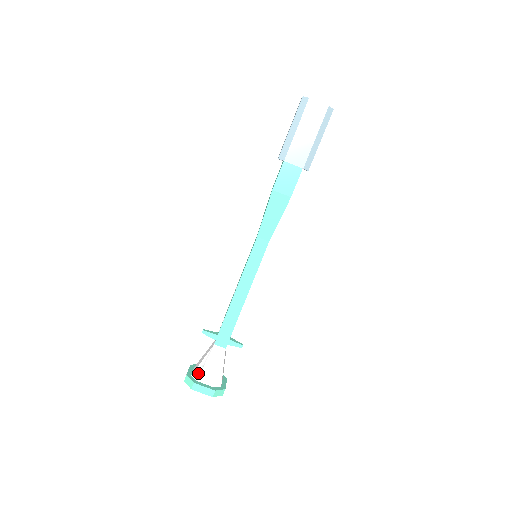
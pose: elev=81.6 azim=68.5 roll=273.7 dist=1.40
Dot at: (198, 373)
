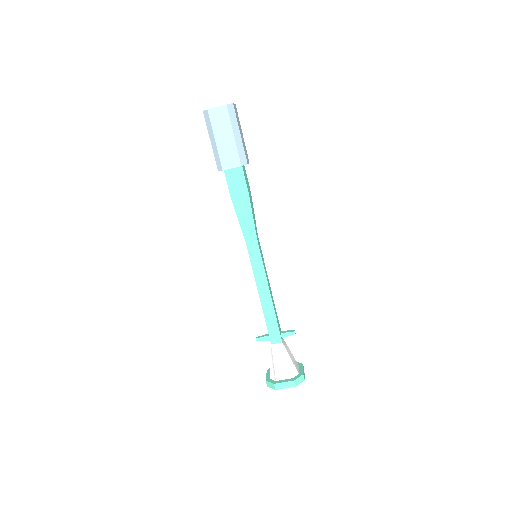
Dot at: (273, 374)
